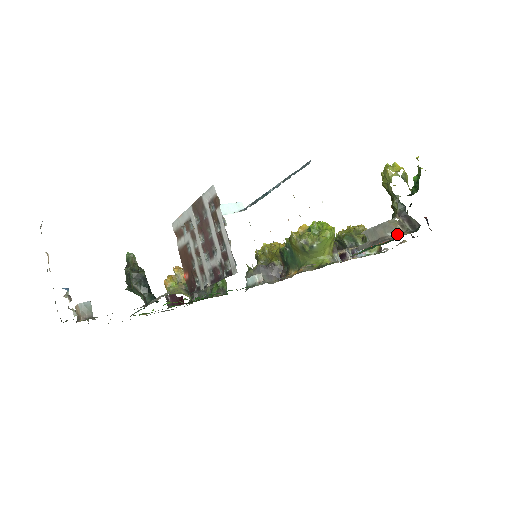
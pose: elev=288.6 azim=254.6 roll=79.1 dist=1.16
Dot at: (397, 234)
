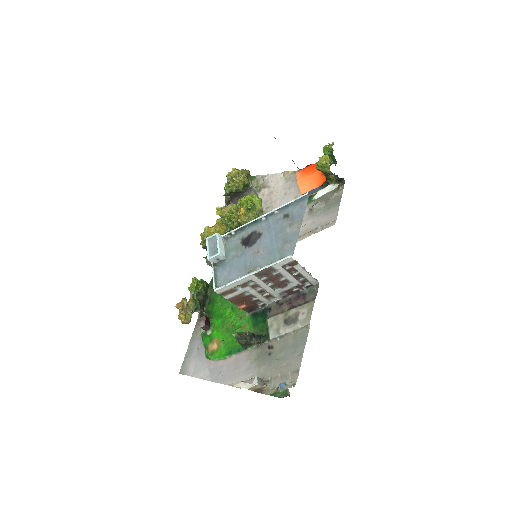
Dot at: (339, 191)
